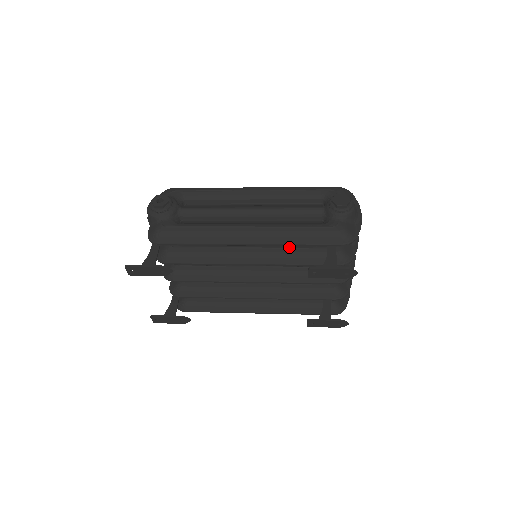
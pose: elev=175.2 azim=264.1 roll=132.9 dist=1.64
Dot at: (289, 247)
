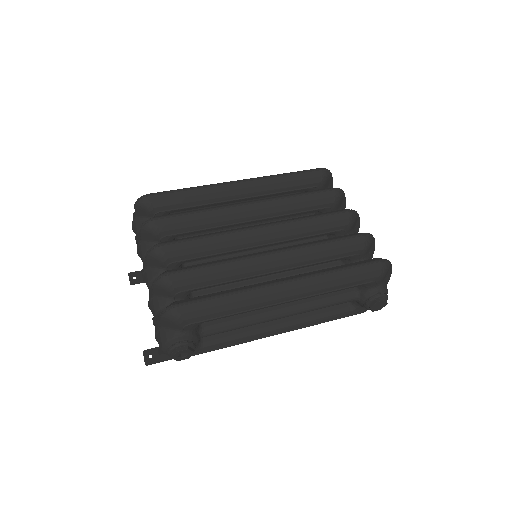
Dot at: occluded
